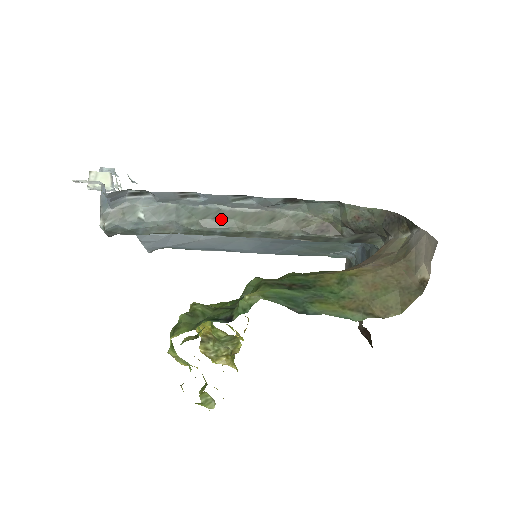
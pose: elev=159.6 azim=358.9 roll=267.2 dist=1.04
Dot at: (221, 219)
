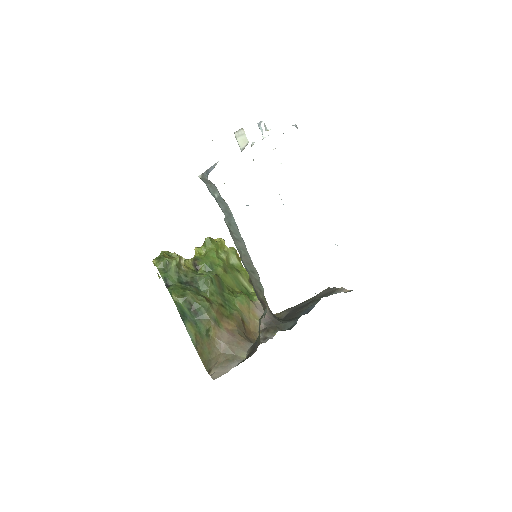
Dot at: (238, 243)
